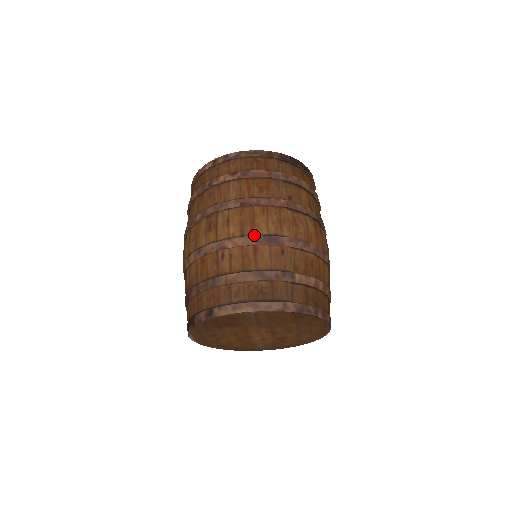
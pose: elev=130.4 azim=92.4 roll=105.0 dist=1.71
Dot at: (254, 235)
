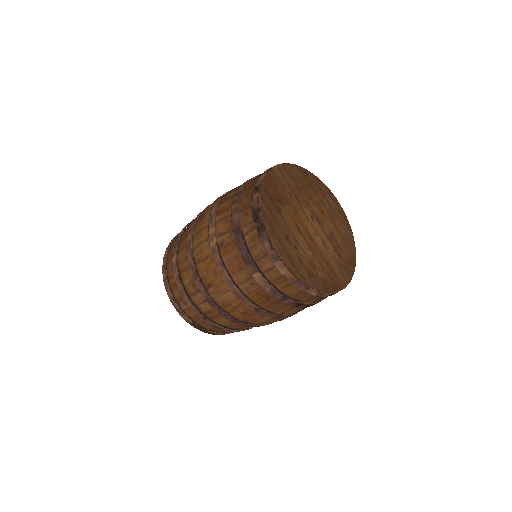
Dot at: occluded
